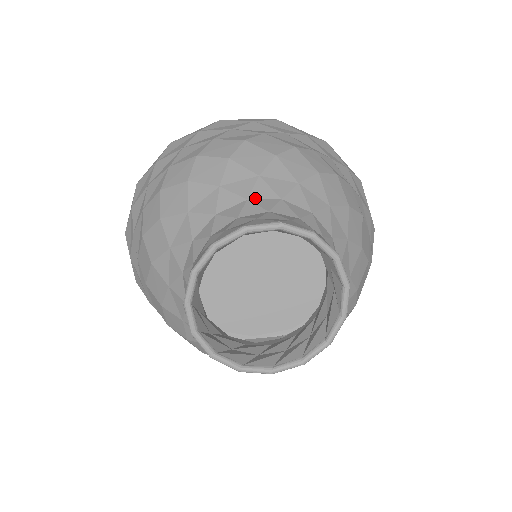
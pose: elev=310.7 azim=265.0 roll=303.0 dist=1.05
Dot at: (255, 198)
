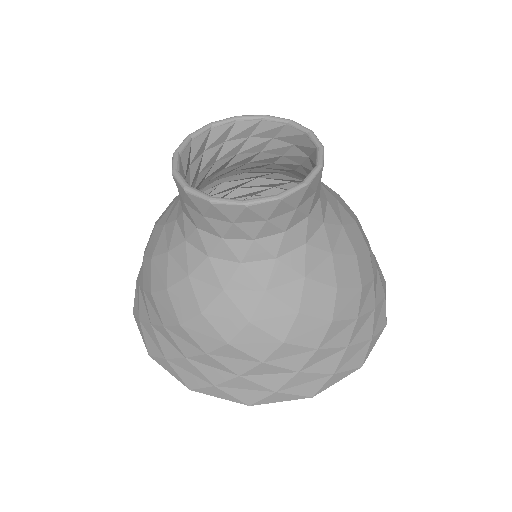
Dot at: occluded
